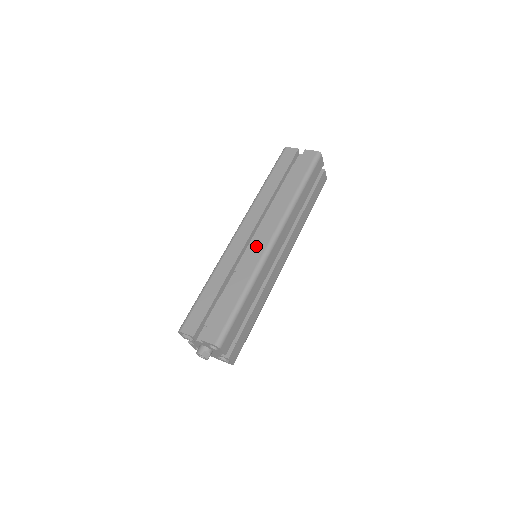
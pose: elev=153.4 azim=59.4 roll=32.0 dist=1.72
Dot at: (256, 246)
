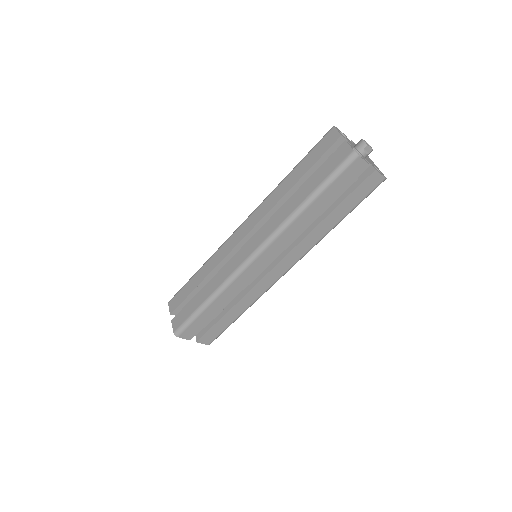
Dot at: (239, 255)
